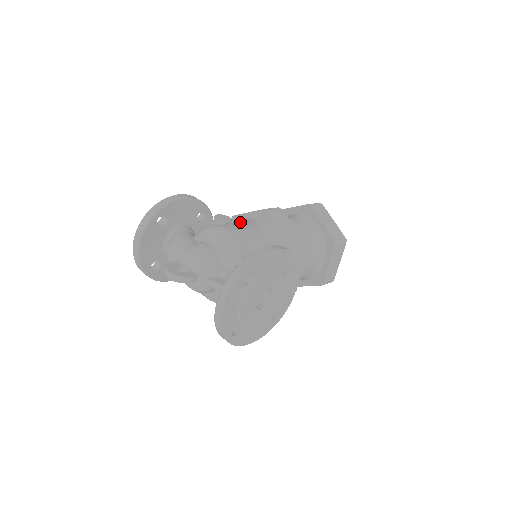
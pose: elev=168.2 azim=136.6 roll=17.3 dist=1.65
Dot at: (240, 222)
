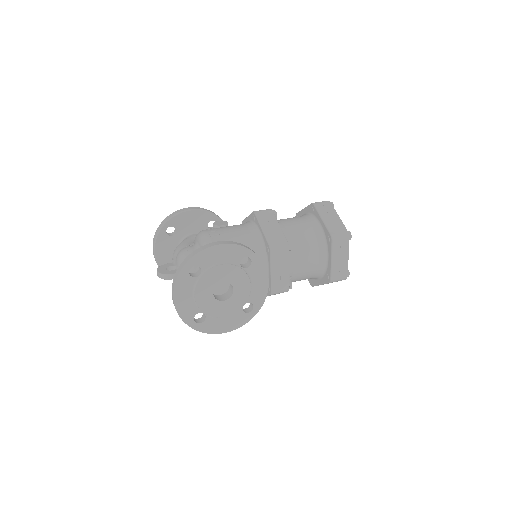
Dot at: (231, 226)
